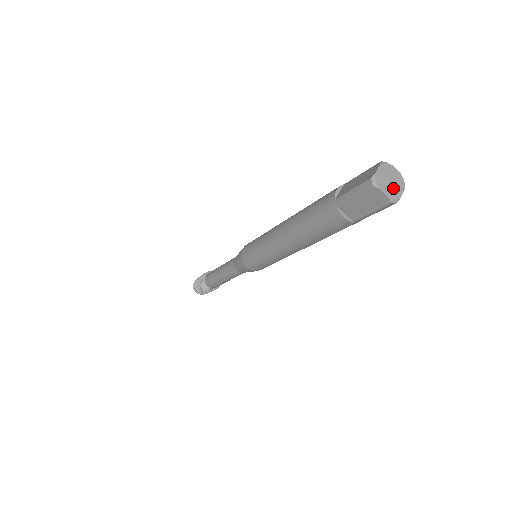
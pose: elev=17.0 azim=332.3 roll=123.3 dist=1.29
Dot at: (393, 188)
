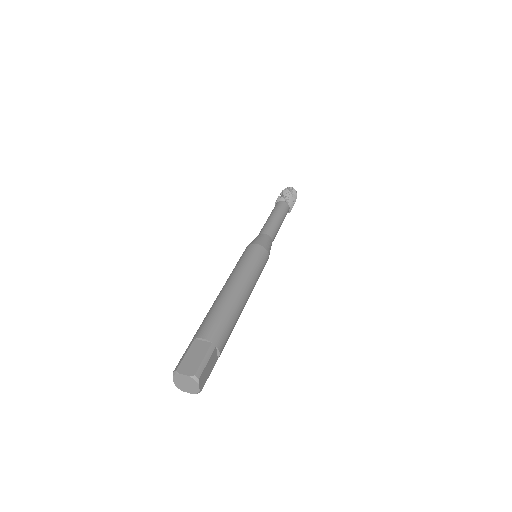
Dot at: (191, 387)
